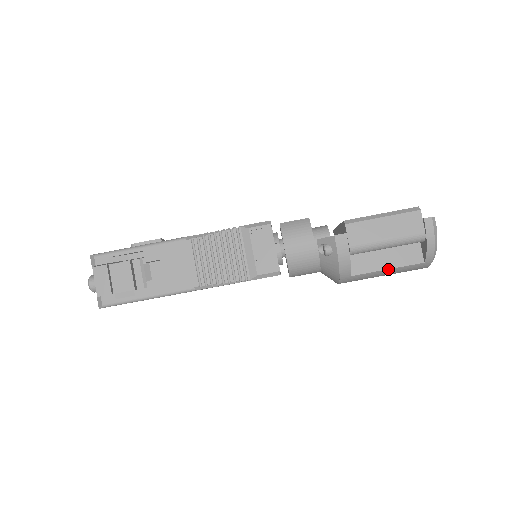
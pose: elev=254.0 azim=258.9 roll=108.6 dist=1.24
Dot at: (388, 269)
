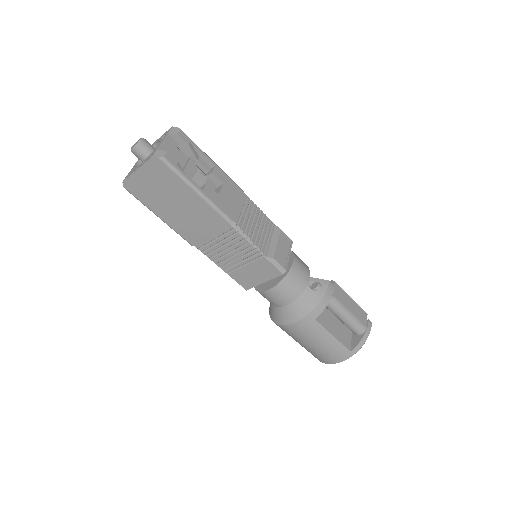
Dot at: (333, 336)
